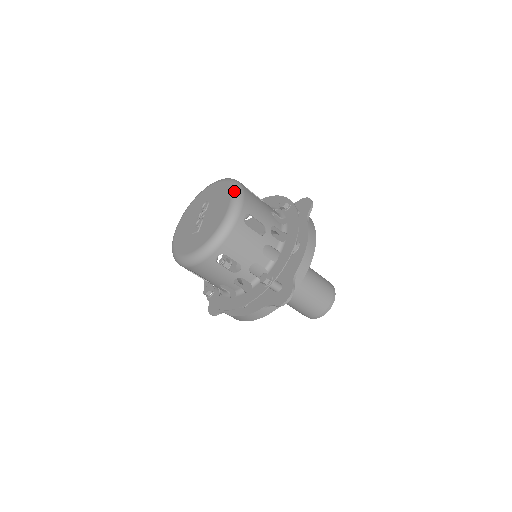
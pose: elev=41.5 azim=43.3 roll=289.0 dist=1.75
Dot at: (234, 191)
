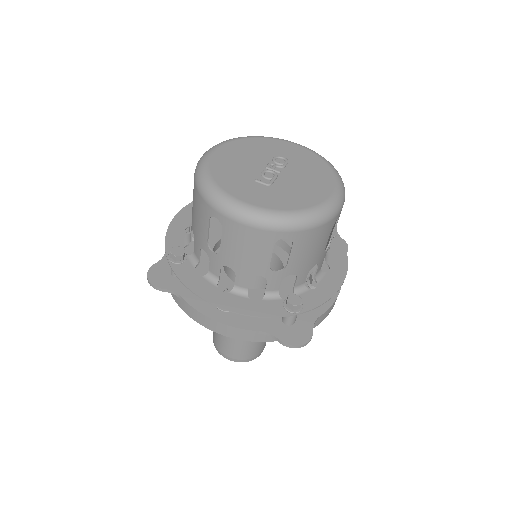
Dot at: (340, 179)
